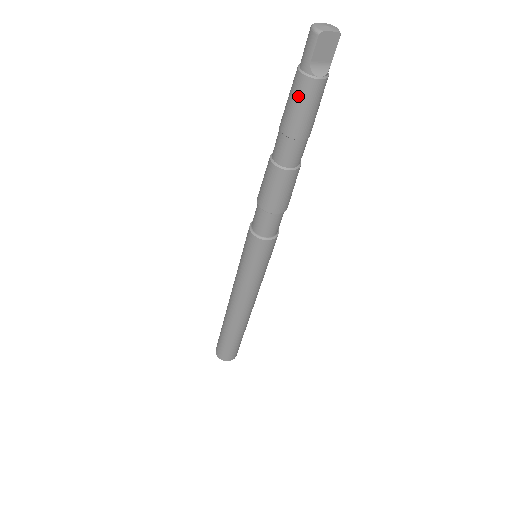
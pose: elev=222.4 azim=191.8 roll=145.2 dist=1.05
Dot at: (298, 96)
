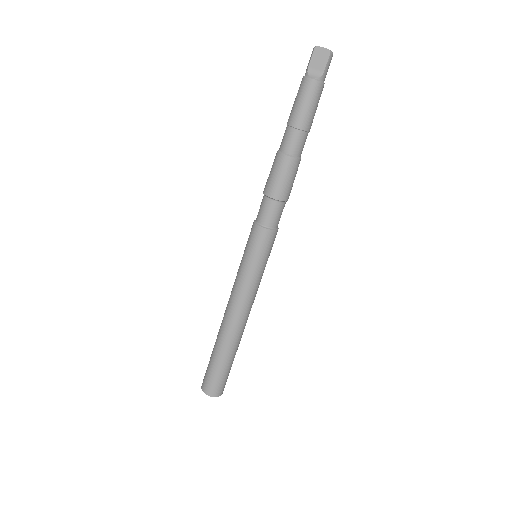
Dot at: (298, 92)
